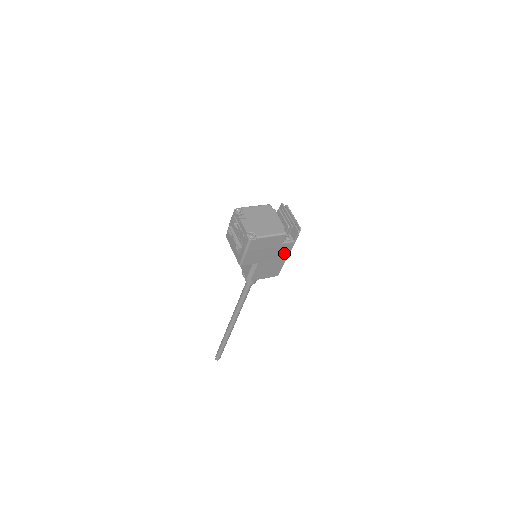
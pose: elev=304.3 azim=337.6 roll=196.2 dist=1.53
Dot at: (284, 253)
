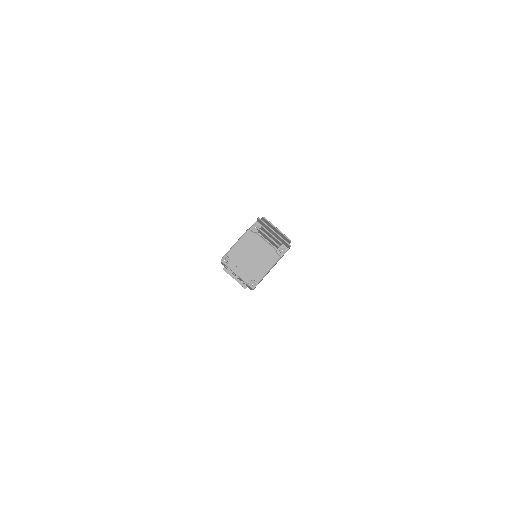
Dot at: occluded
